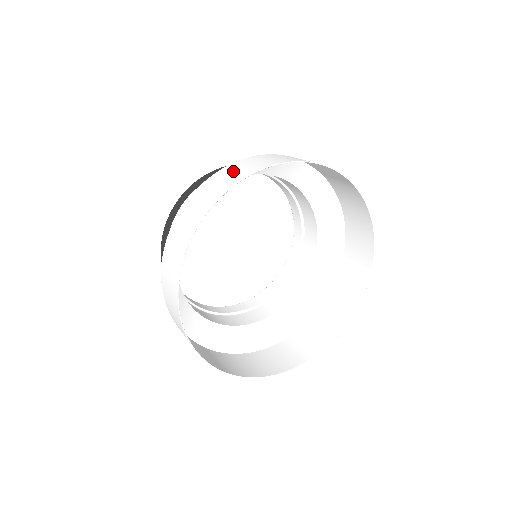
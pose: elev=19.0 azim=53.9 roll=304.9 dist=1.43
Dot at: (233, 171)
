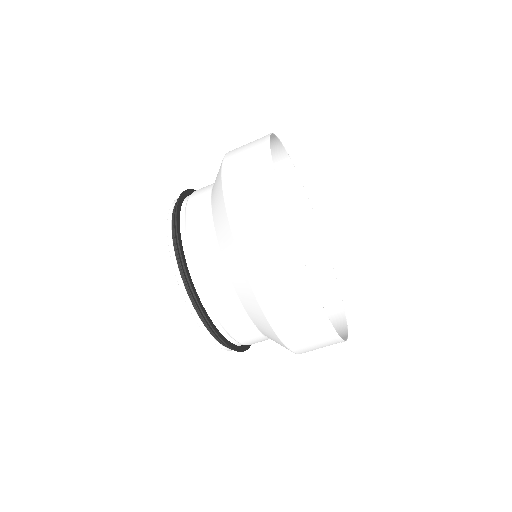
Dot at: (242, 156)
